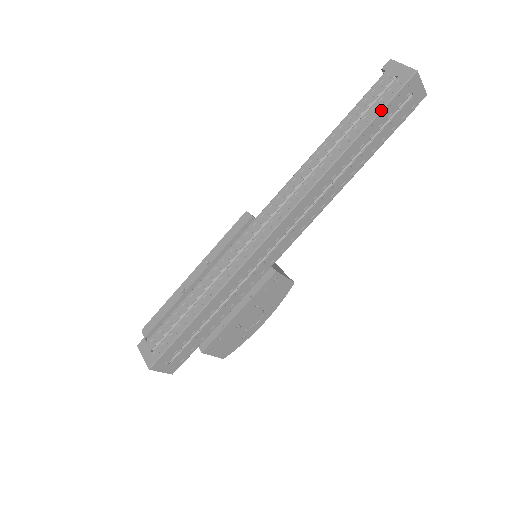
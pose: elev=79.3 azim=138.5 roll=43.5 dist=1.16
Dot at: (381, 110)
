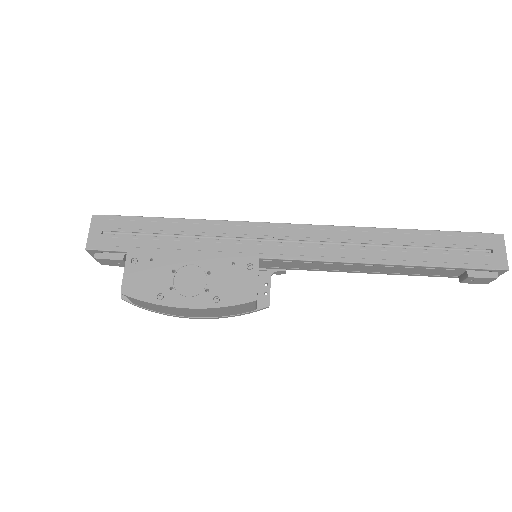
Dot at: (453, 231)
